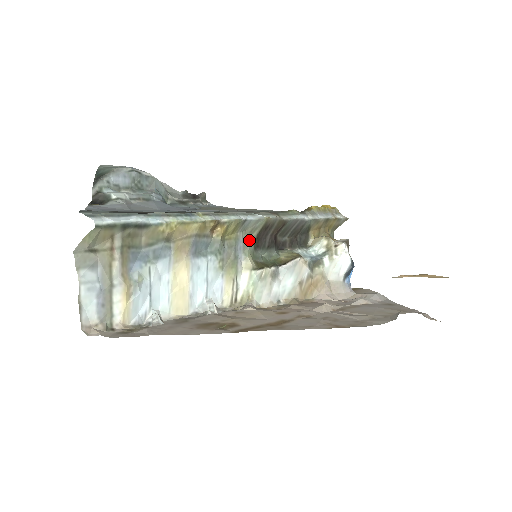
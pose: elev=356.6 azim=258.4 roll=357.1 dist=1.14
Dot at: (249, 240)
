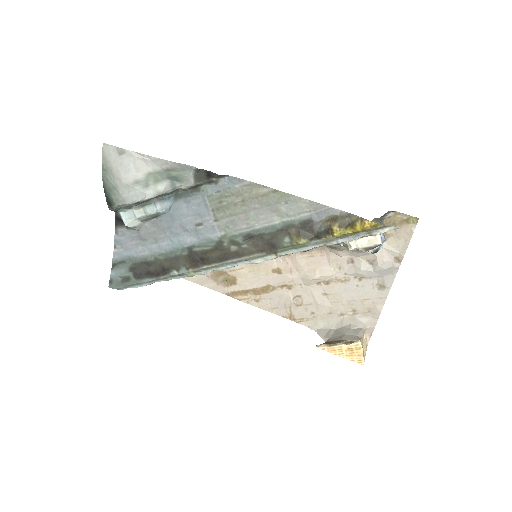
Dot at: occluded
